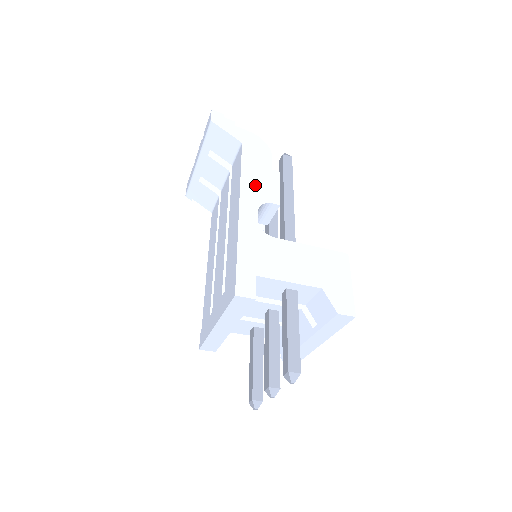
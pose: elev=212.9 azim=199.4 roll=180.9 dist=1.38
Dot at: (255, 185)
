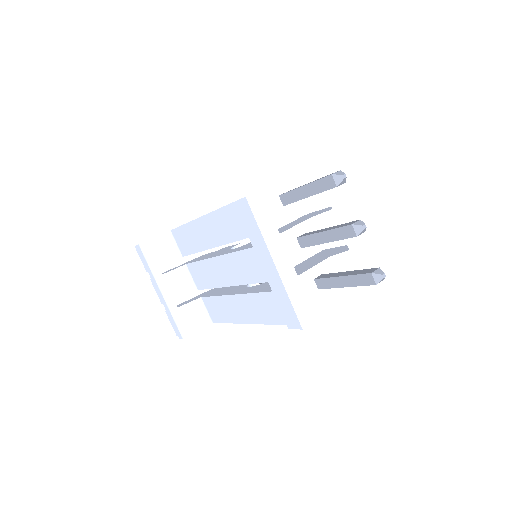
Dot at: occluded
